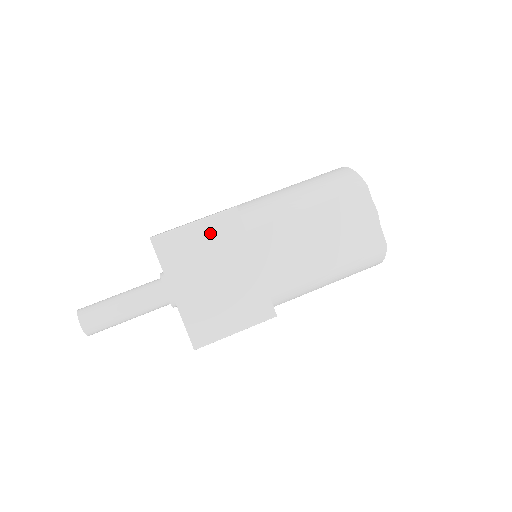
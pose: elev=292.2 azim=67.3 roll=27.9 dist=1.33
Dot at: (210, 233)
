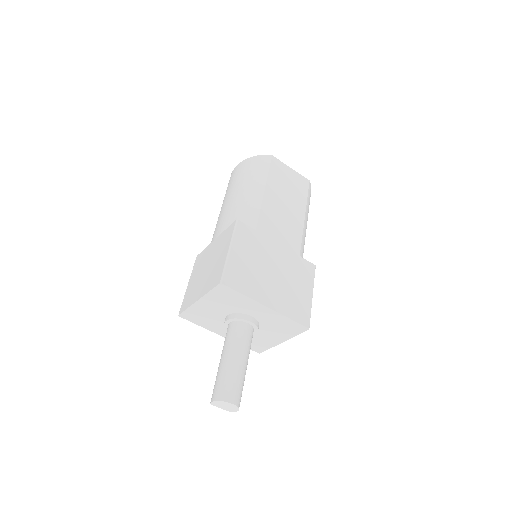
Dot at: (243, 248)
